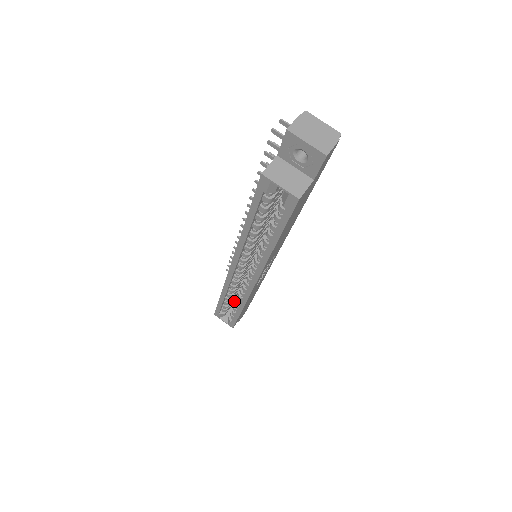
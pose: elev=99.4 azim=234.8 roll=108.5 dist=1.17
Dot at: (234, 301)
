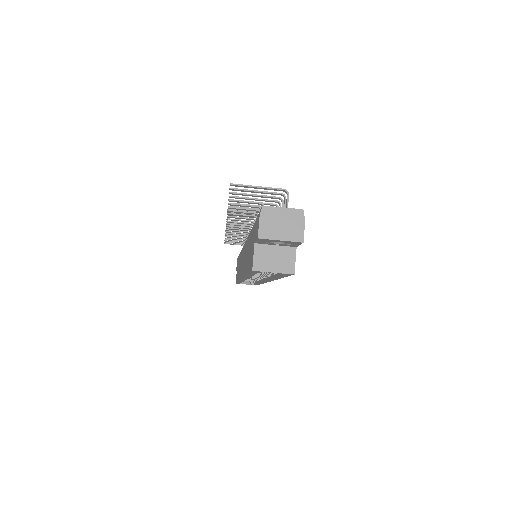
Dot at: occluded
